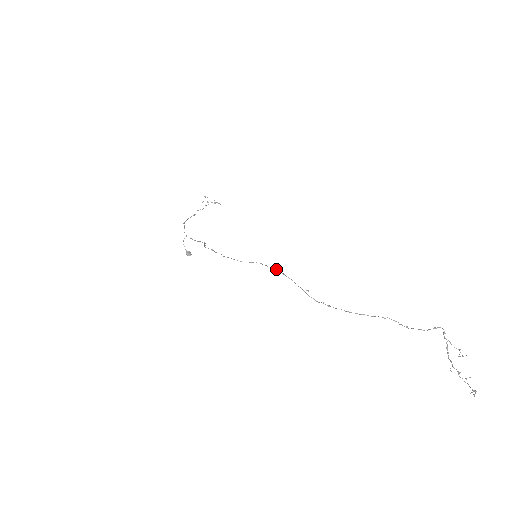
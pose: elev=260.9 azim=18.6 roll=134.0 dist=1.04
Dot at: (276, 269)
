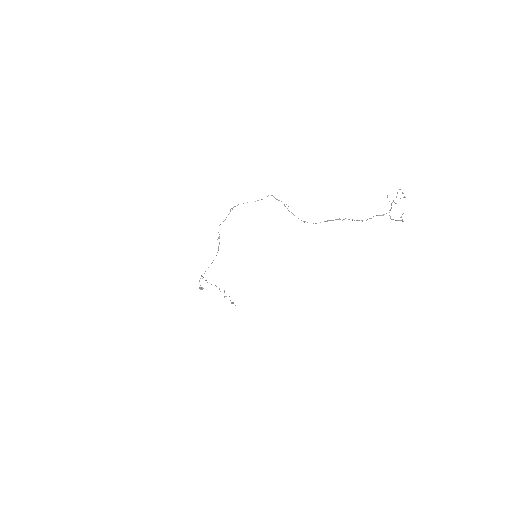
Dot at: (267, 196)
